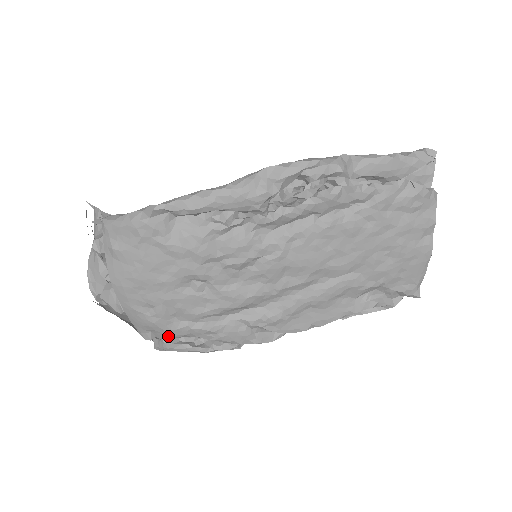
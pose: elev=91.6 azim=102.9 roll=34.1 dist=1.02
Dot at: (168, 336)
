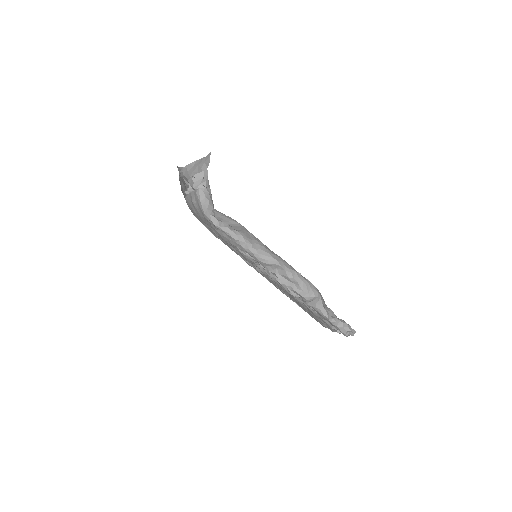
Dot at: occluded
